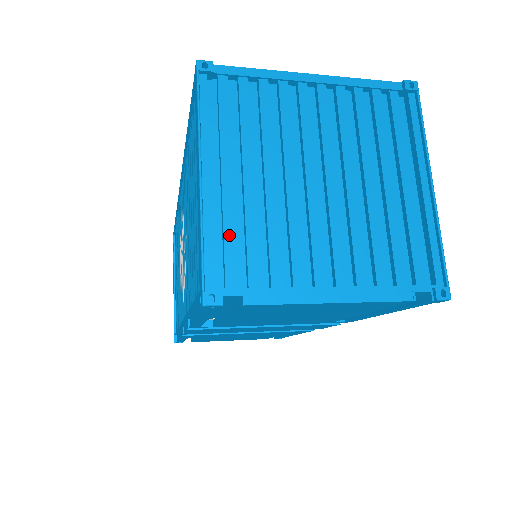
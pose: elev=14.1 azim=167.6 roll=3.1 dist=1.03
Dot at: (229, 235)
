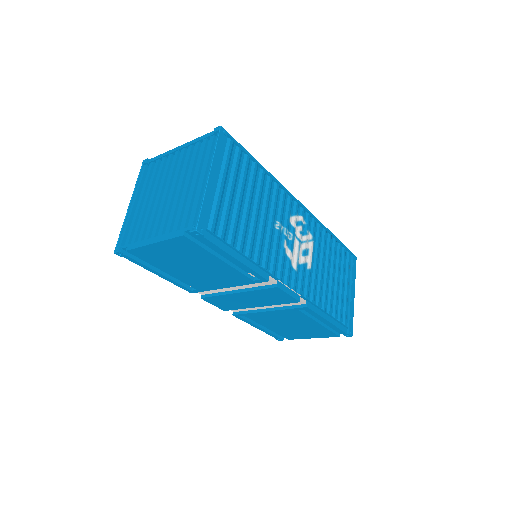
Dot at: (132, 225)
